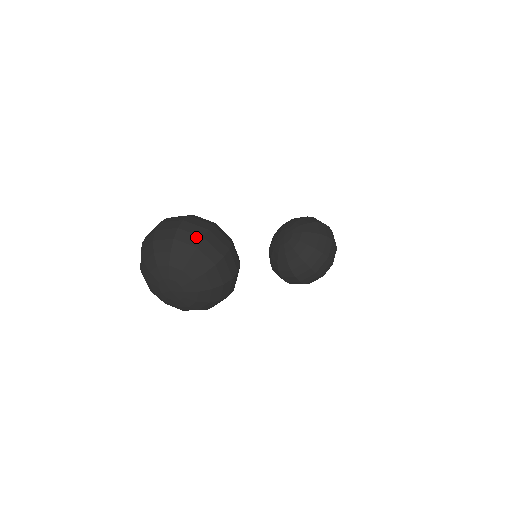
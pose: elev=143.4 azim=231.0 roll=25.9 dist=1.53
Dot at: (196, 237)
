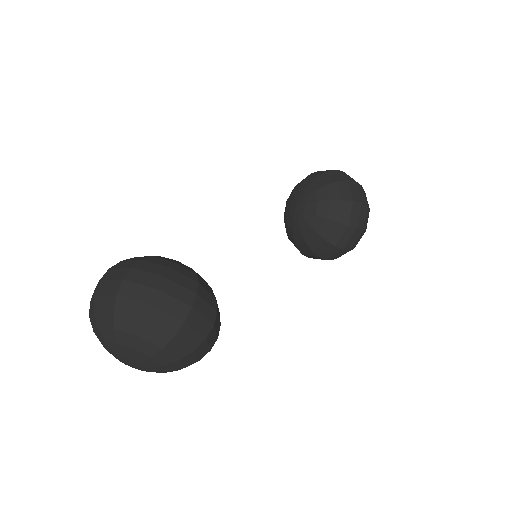
Dot at: (141, 305)
